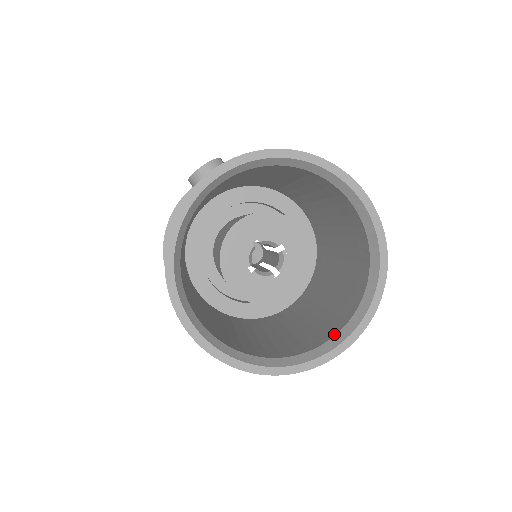
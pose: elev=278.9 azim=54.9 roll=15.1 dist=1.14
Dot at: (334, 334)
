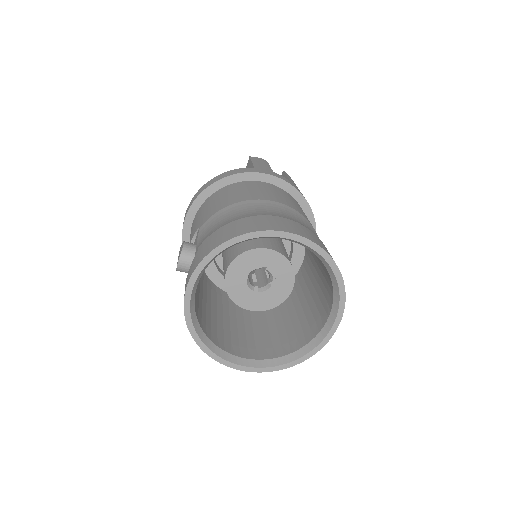
Dot at: (329, 312)
